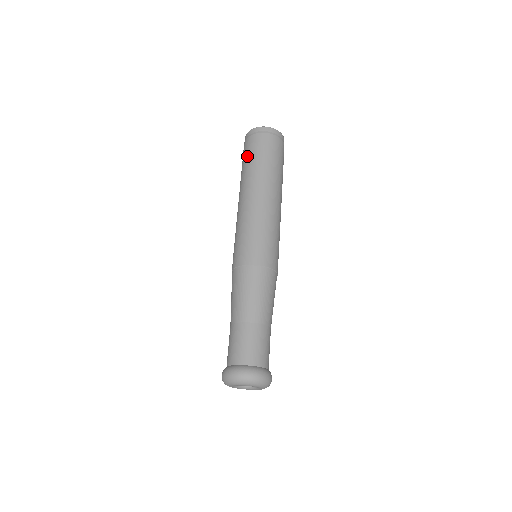
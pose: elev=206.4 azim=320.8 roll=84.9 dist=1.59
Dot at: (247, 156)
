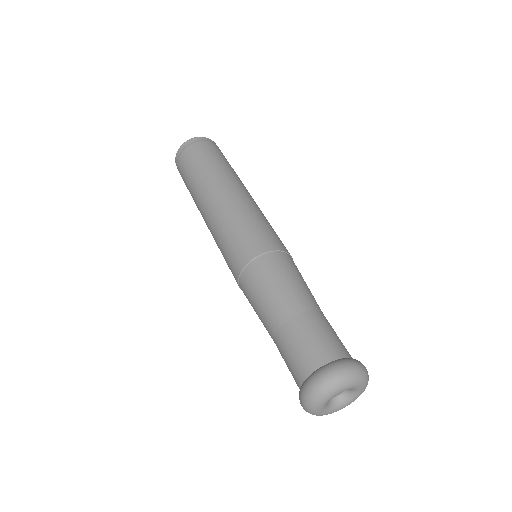
Dot at: (198, 160)
